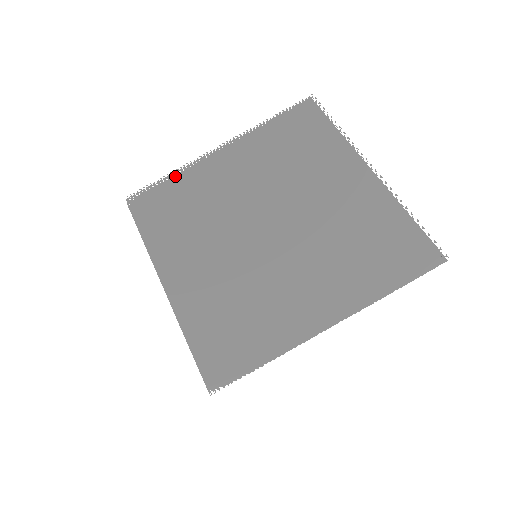
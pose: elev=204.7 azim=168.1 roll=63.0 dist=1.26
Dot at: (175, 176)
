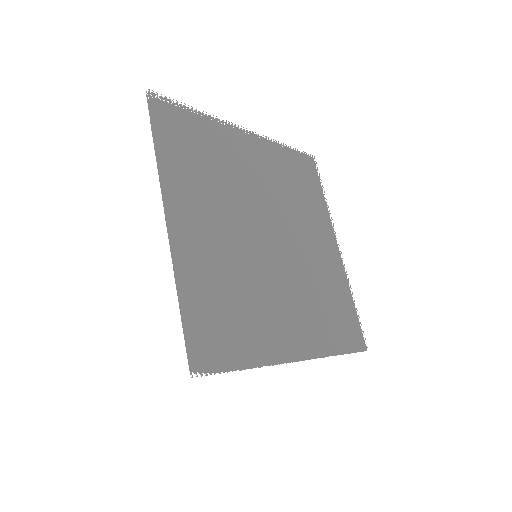
Dot at: (202, 117)
